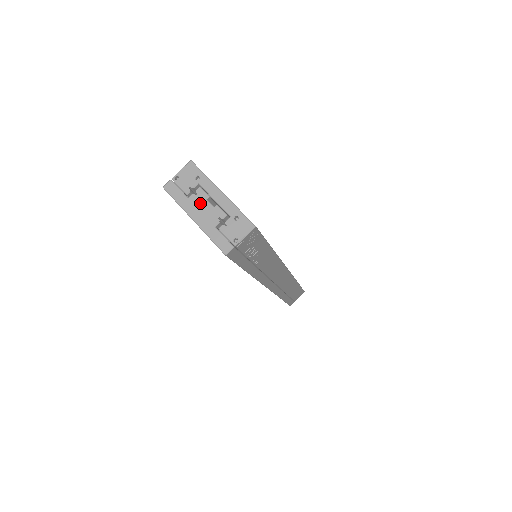
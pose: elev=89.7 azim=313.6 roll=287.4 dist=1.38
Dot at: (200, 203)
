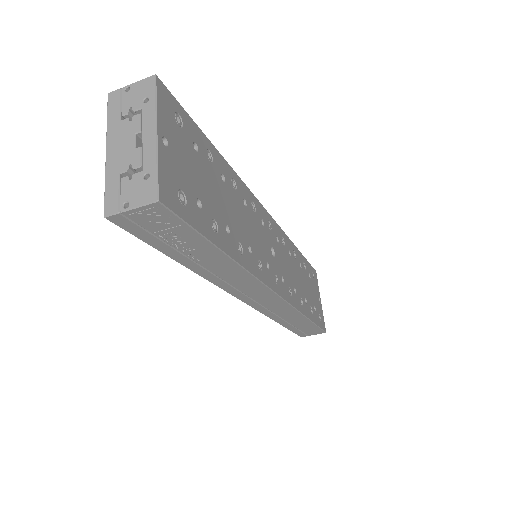
Dot at: (126, 134)
